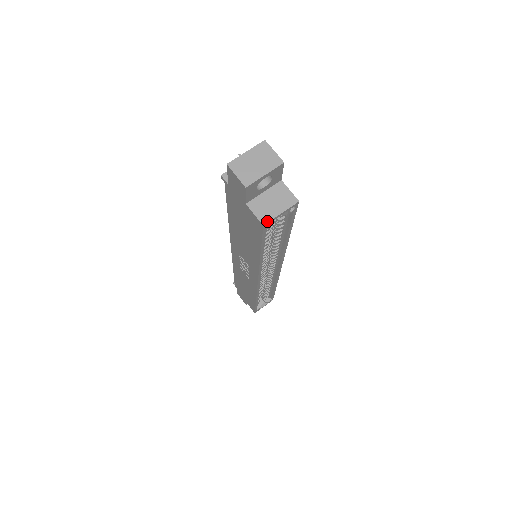
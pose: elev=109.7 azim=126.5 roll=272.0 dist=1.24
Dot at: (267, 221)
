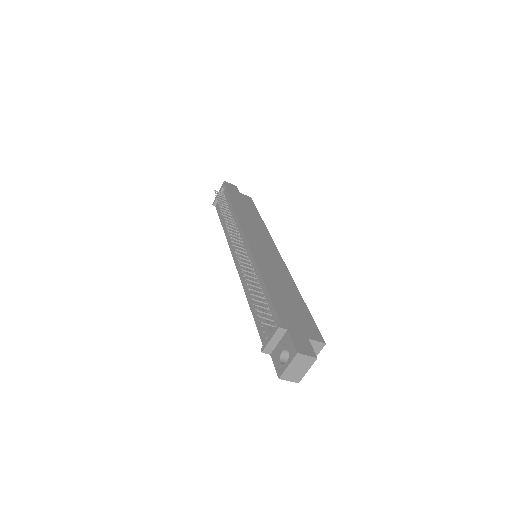
Dot at: occluded
